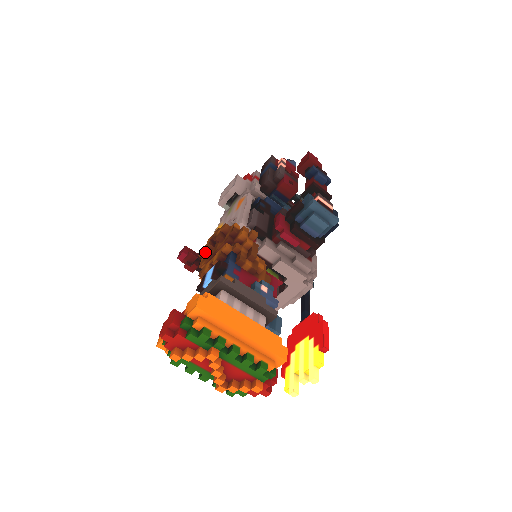
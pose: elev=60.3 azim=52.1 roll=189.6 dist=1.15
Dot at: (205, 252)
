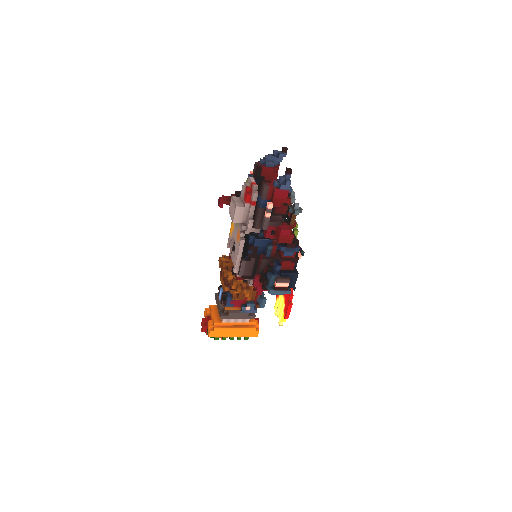
Dot at: occluded
